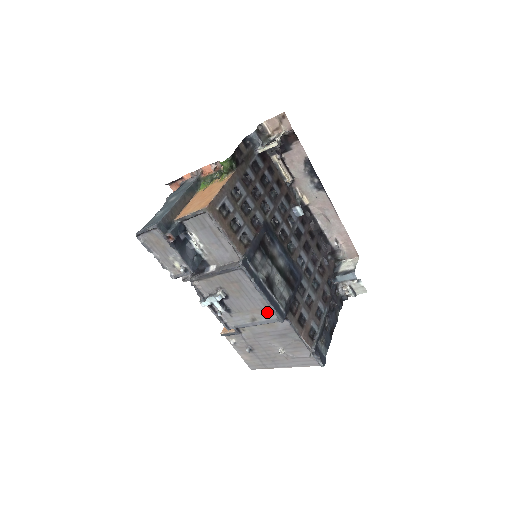
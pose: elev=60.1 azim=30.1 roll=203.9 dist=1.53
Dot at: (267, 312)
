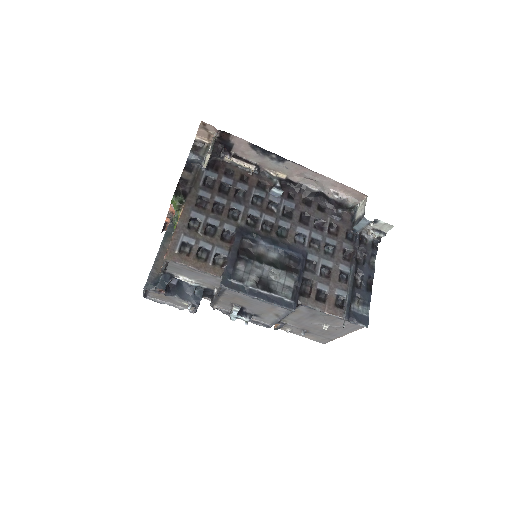
Dot at: (278, 308)
